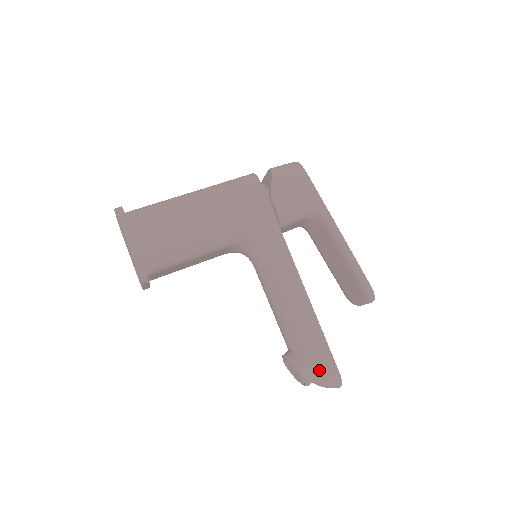
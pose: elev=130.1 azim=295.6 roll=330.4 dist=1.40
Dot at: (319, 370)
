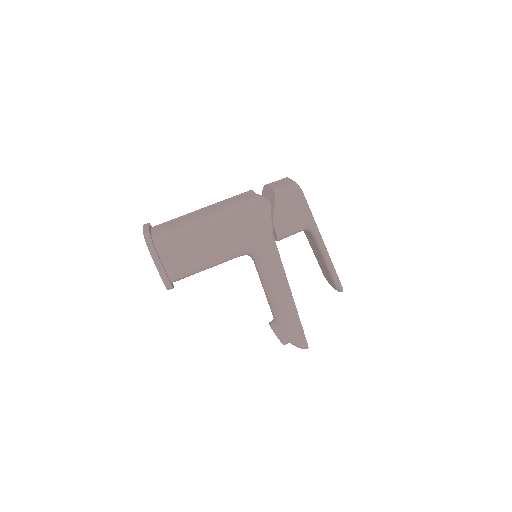
Dot at: (294, 341)
